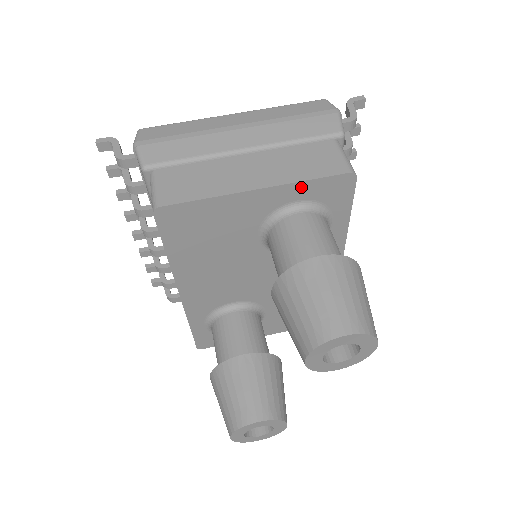
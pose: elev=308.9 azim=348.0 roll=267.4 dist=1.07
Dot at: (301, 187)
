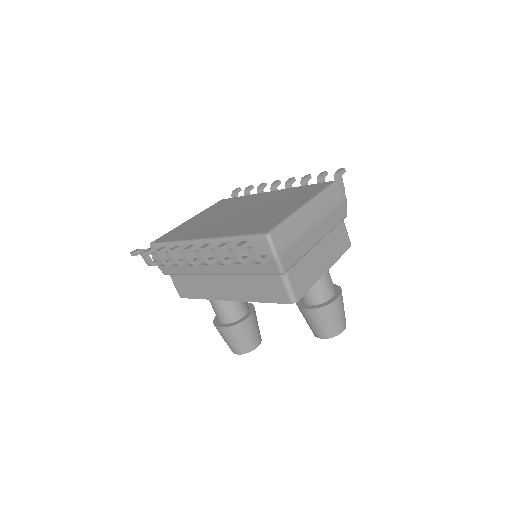
Dot at: occluded
